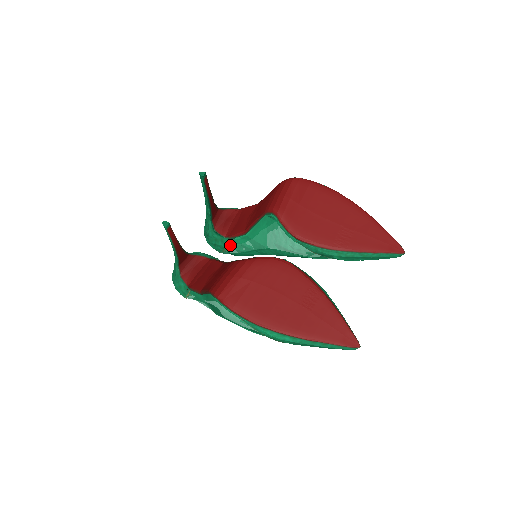
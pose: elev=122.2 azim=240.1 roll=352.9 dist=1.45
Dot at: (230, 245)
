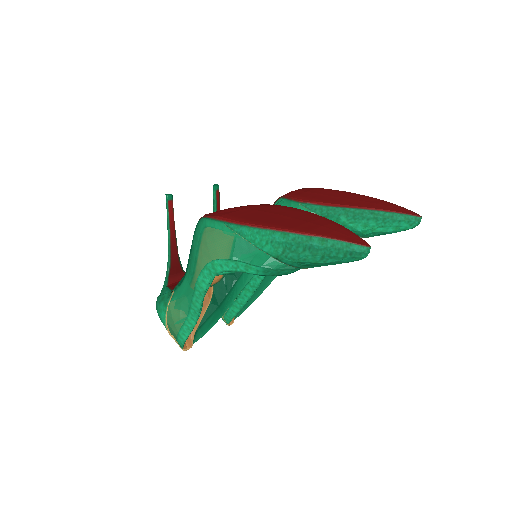
Dot at: occluded
